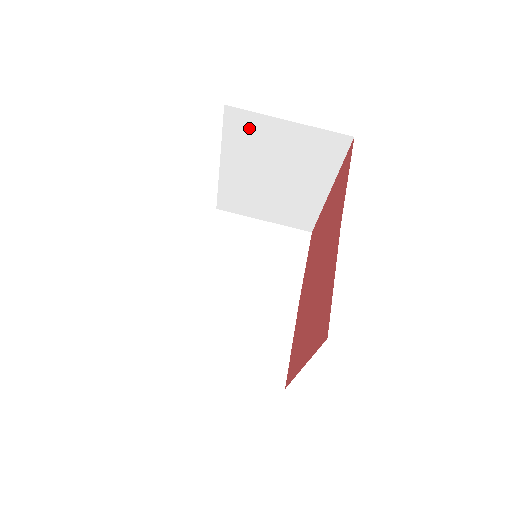
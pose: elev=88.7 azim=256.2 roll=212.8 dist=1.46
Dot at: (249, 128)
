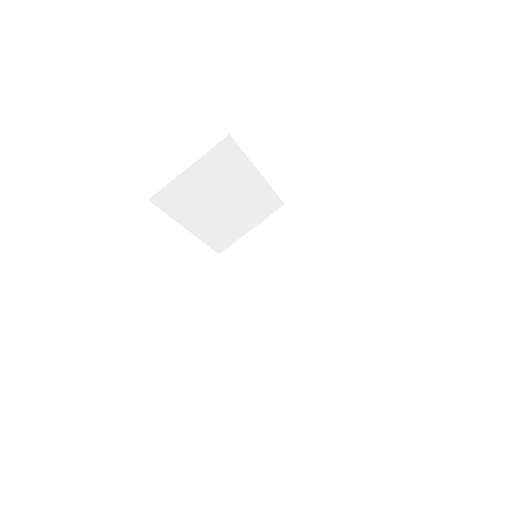
Dot at: (175, 195)
